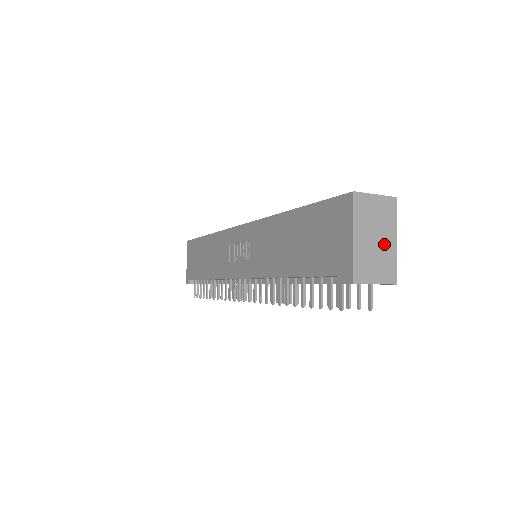
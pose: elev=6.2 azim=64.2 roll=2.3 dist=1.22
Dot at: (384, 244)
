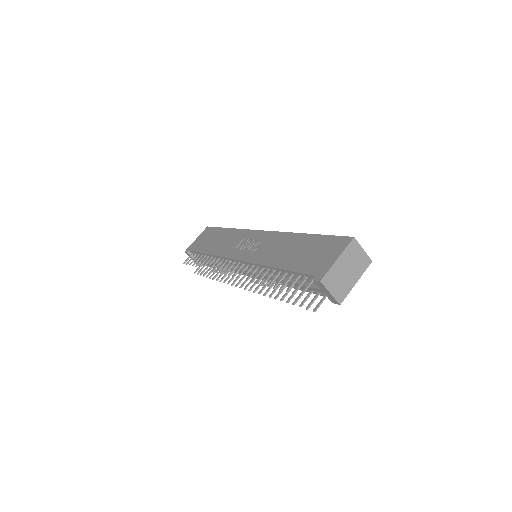
Dot at: (349, 278)
